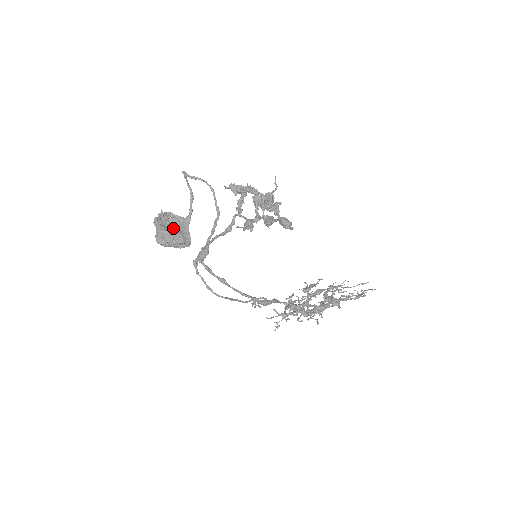
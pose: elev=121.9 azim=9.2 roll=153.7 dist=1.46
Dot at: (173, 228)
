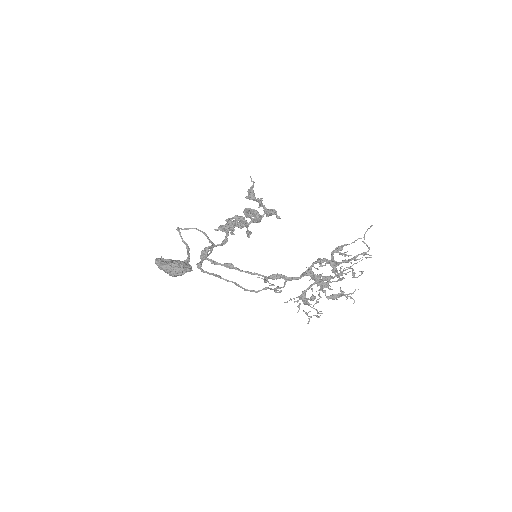
Dot at: occluded
